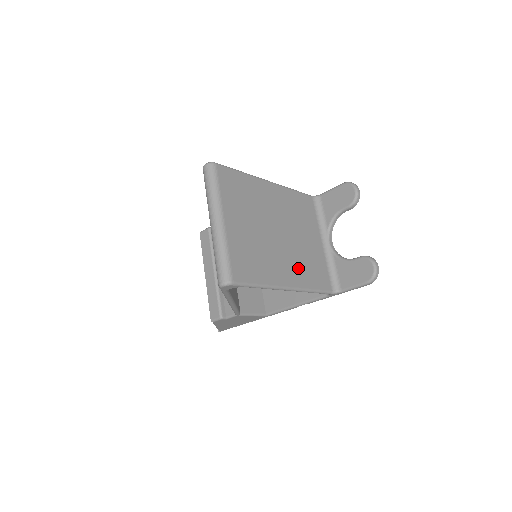
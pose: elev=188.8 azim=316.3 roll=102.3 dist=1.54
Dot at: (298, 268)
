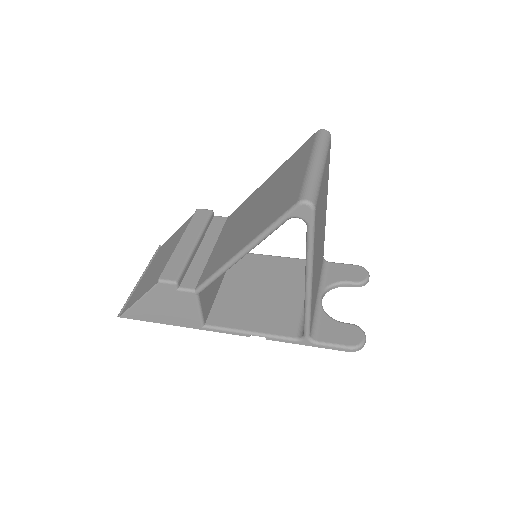
Dot at: occluded
